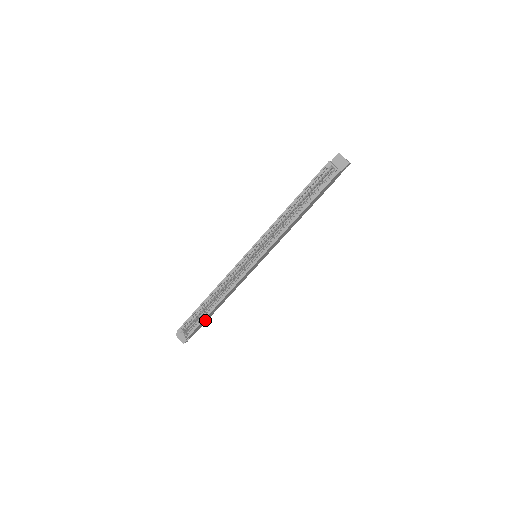
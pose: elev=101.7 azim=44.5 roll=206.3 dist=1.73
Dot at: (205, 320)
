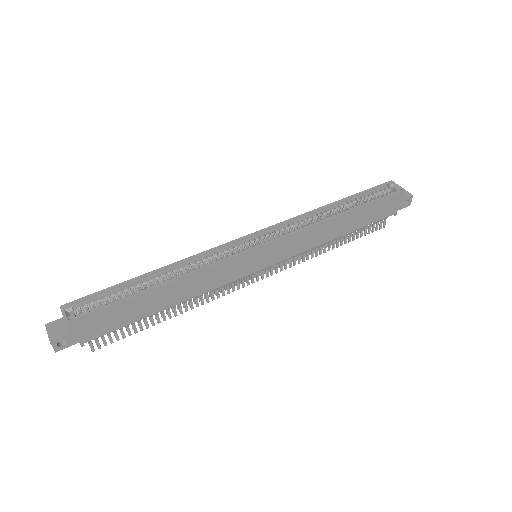
Dot at: (121, 315)
